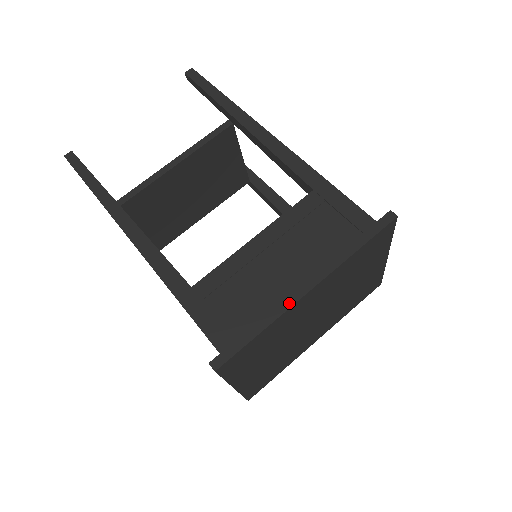
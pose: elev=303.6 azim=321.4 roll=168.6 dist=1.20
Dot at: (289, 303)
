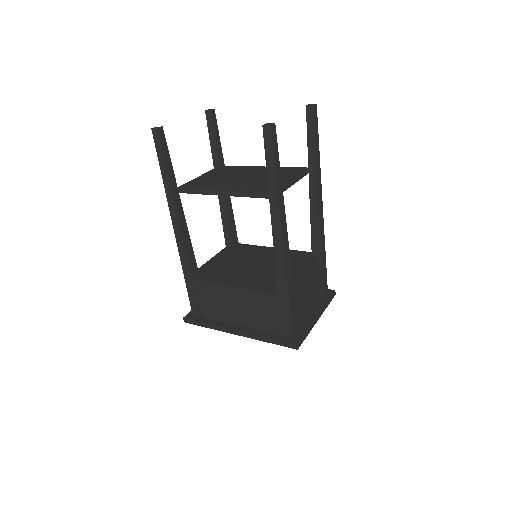
Dot at: (225, 330)
